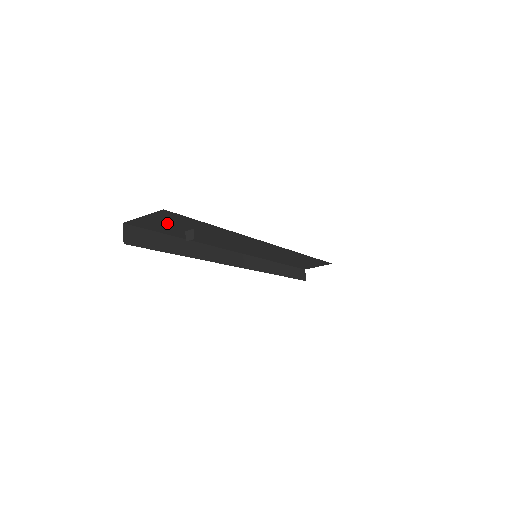
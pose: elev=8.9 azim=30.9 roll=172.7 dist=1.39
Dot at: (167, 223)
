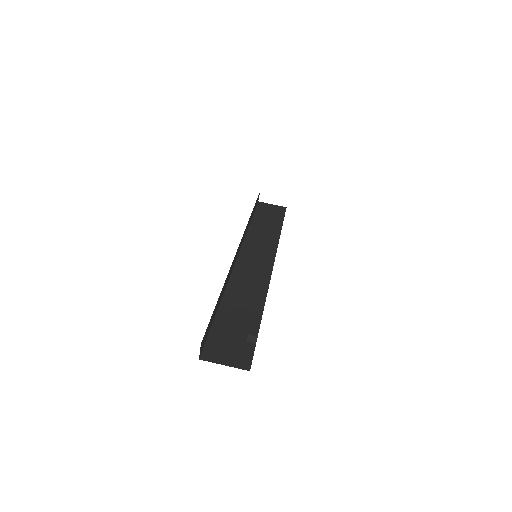
Dot at: occluded
